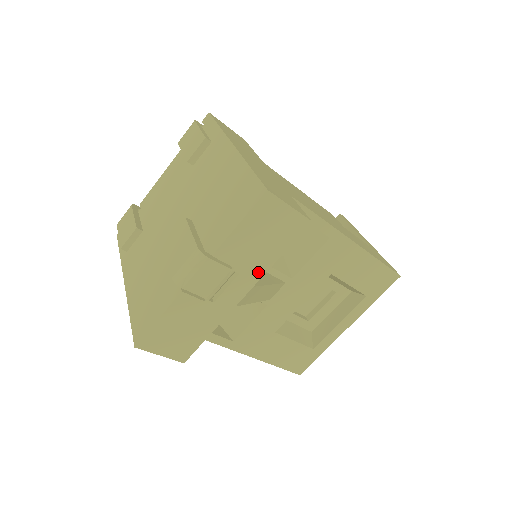
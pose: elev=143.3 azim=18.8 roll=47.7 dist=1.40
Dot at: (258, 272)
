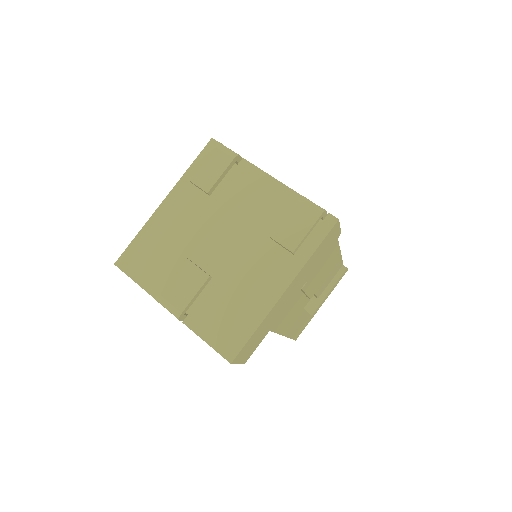
Dot at: occluded
